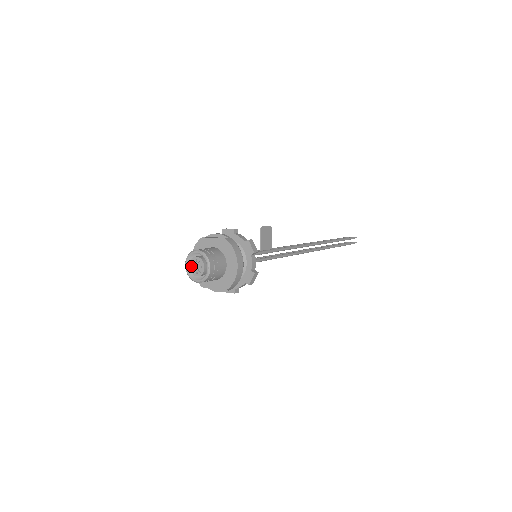
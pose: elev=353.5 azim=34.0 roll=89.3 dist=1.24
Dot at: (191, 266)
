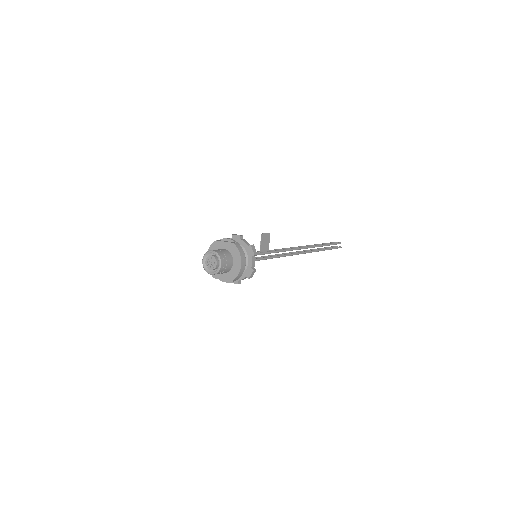
Dot at: (207, 262)
